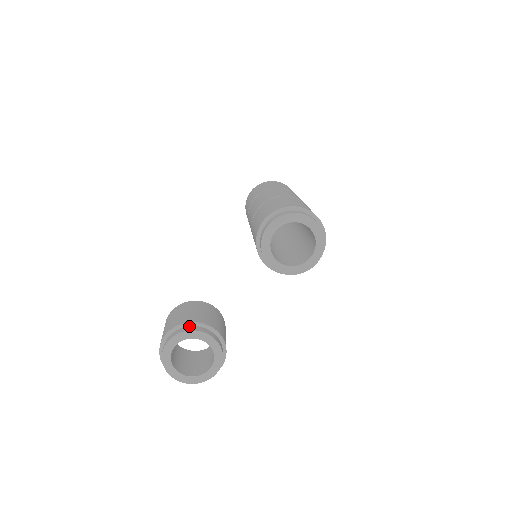
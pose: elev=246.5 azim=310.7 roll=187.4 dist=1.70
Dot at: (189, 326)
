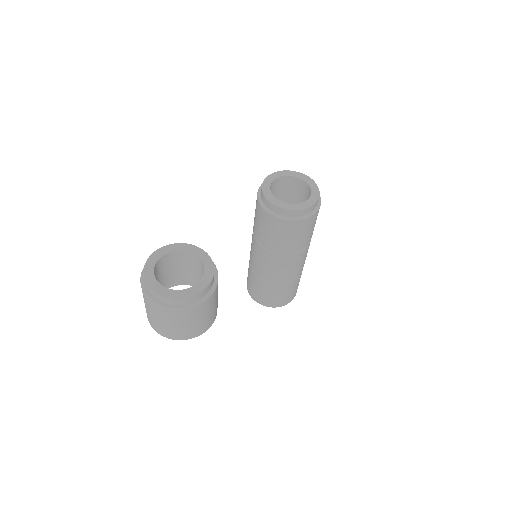
Dot at: occluded
